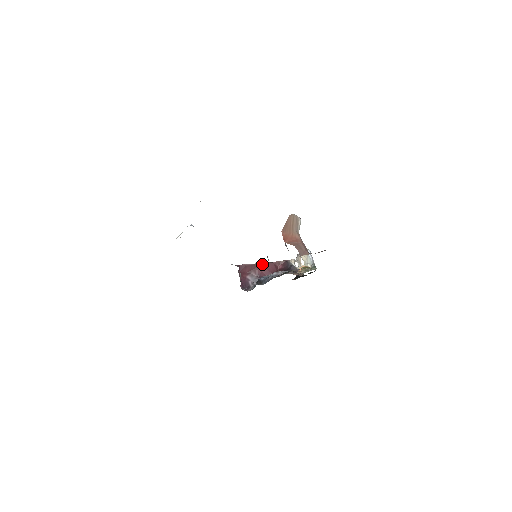
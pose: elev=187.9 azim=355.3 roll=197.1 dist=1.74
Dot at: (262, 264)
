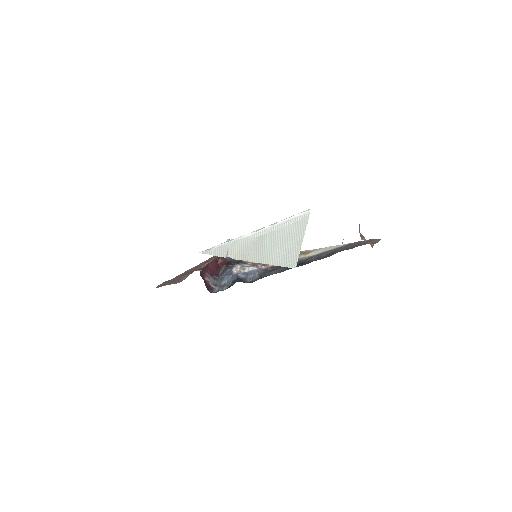
Dot at: (210, 262)
